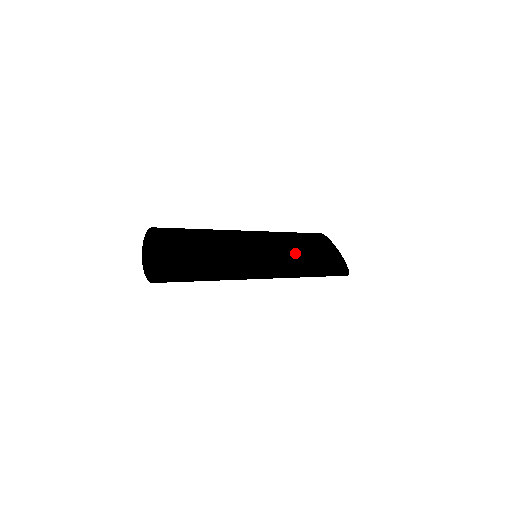
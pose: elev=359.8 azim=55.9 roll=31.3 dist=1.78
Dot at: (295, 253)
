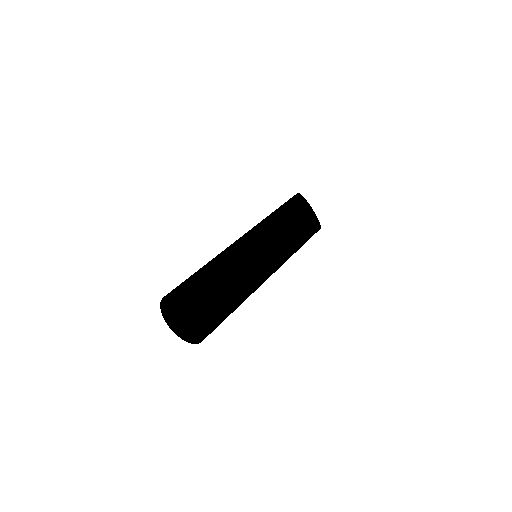
Dot at: (292, 253)
